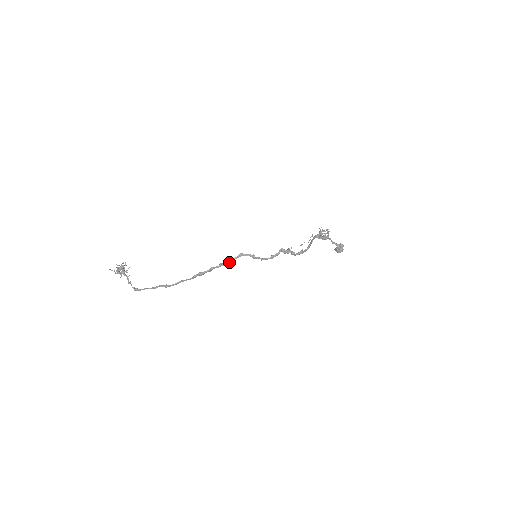
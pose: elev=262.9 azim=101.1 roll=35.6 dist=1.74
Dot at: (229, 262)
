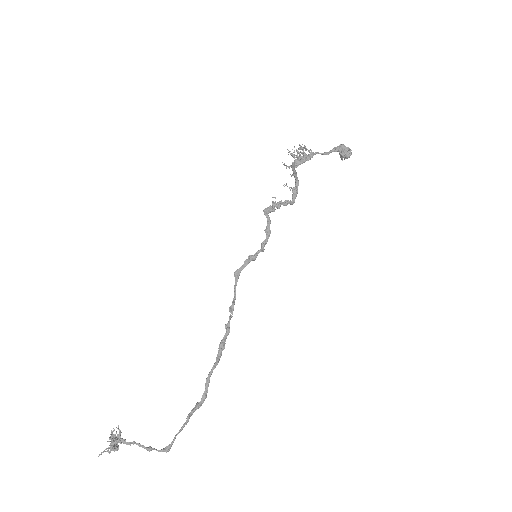
Dot at: (235, 296)
